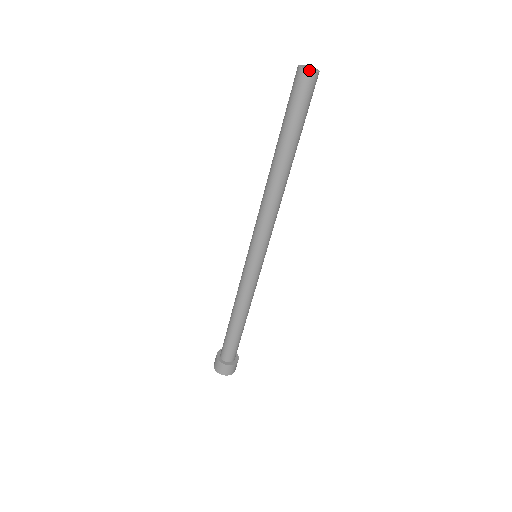
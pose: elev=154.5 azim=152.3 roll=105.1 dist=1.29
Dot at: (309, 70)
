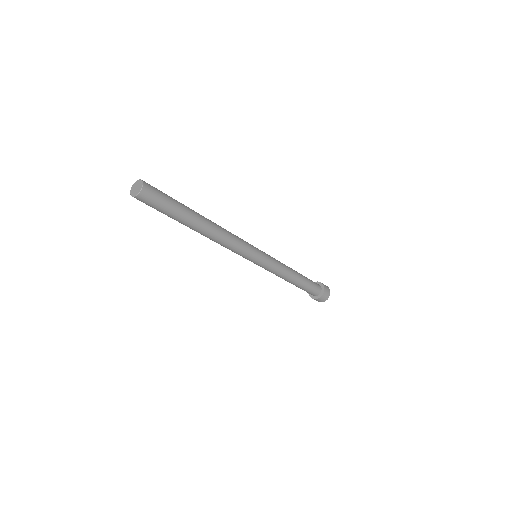
Dot at: (140, 192)
